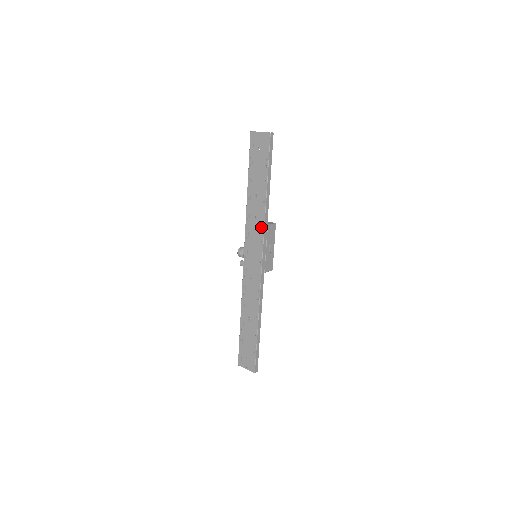
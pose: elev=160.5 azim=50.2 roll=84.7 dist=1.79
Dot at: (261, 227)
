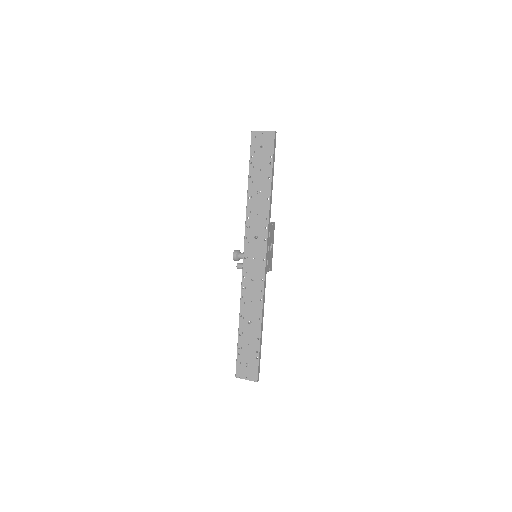
Dot at: (264, 224)
